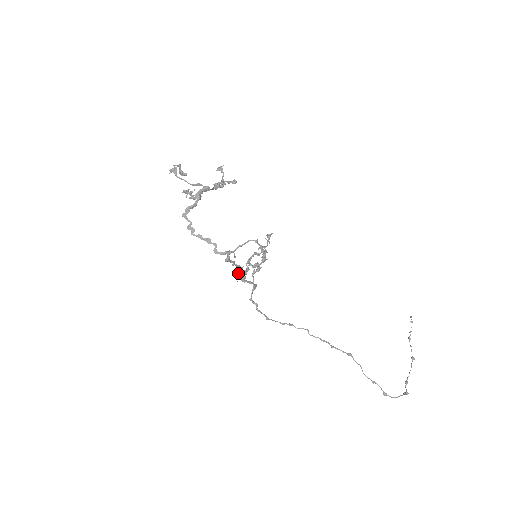
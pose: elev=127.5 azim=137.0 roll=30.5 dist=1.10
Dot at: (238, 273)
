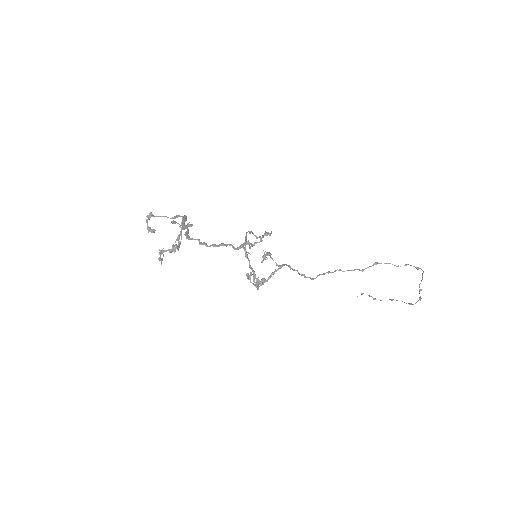
Dot at: (257, 279)
